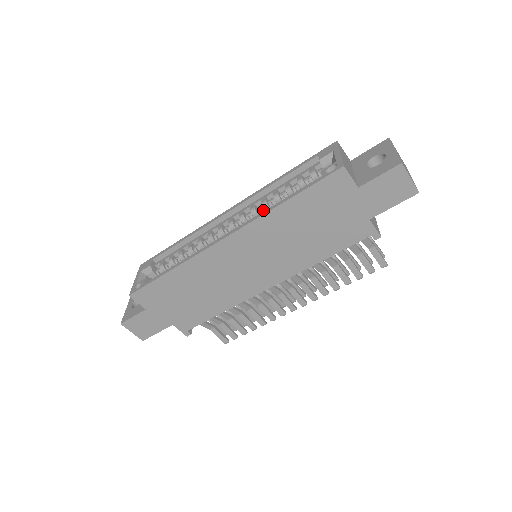
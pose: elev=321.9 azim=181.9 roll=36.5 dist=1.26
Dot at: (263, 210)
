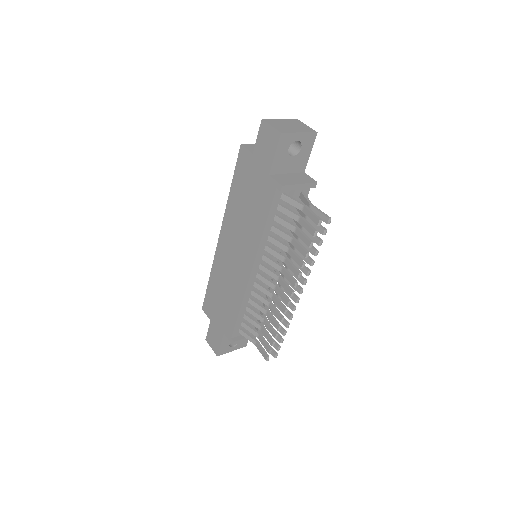
Dot at: occluded
